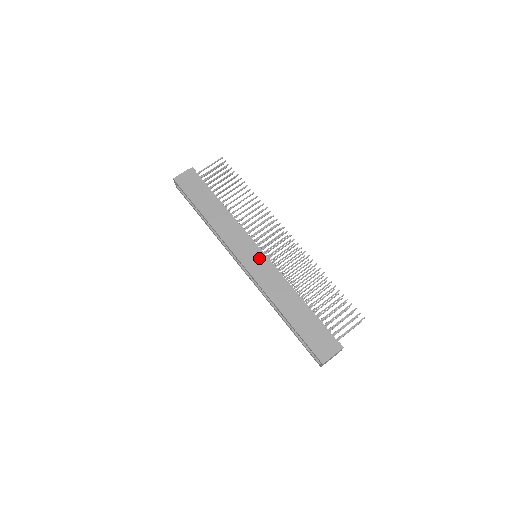
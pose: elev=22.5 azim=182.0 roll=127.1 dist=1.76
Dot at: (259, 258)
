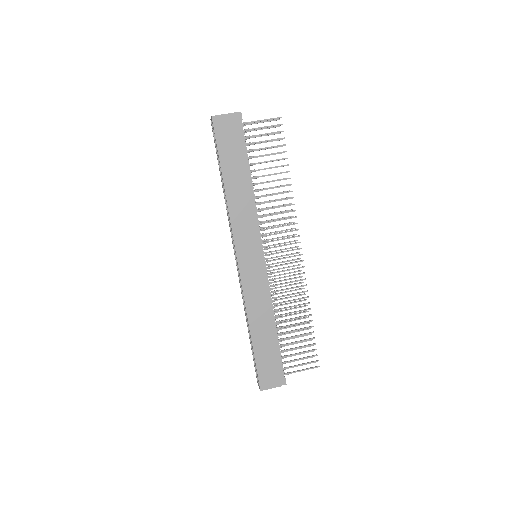
Dot at: (258, 265)
